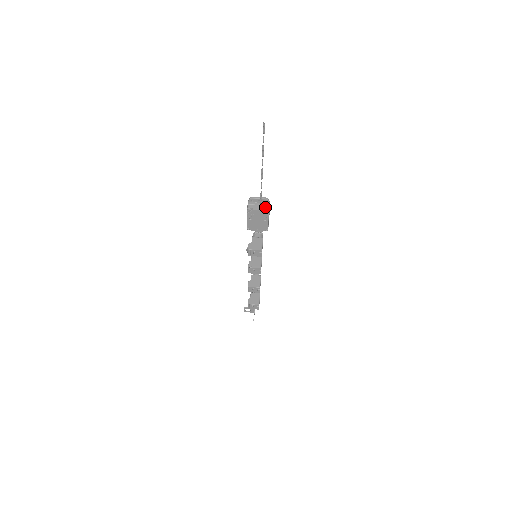
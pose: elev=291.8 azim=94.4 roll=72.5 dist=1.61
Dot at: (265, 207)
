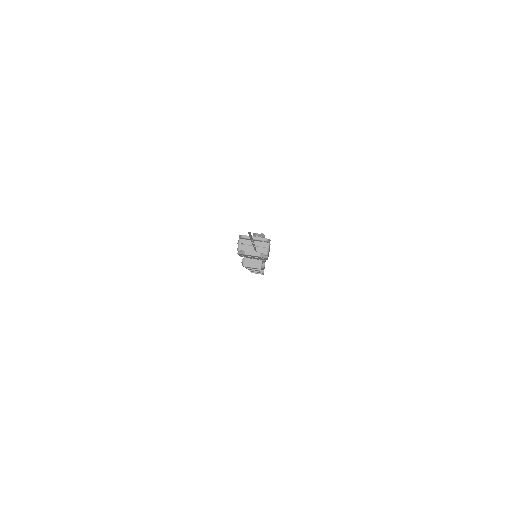
Dot at: (262, 250)
